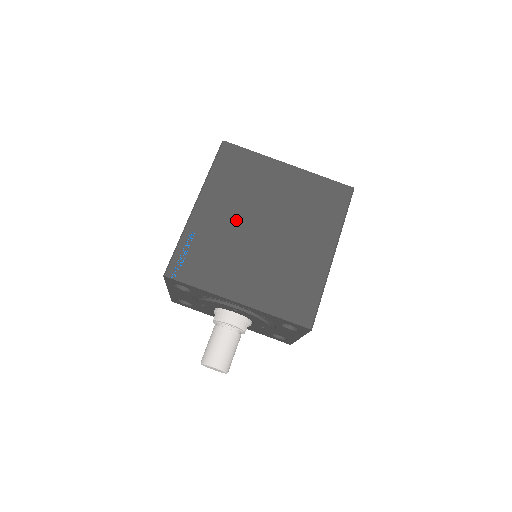
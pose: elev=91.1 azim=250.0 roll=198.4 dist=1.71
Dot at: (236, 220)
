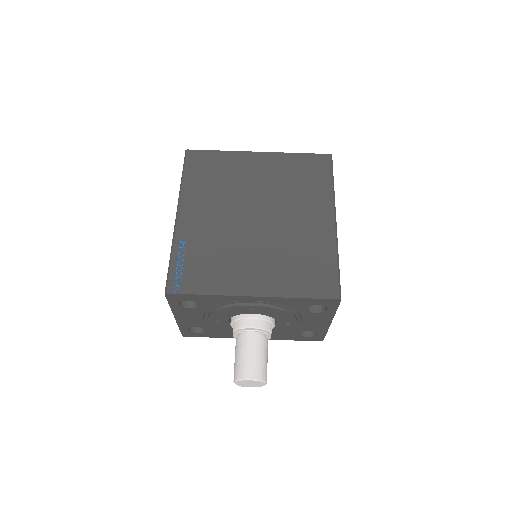
Dot at: (224, 217)
